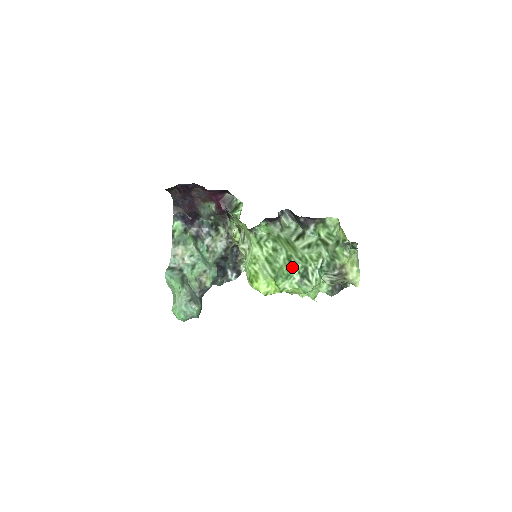
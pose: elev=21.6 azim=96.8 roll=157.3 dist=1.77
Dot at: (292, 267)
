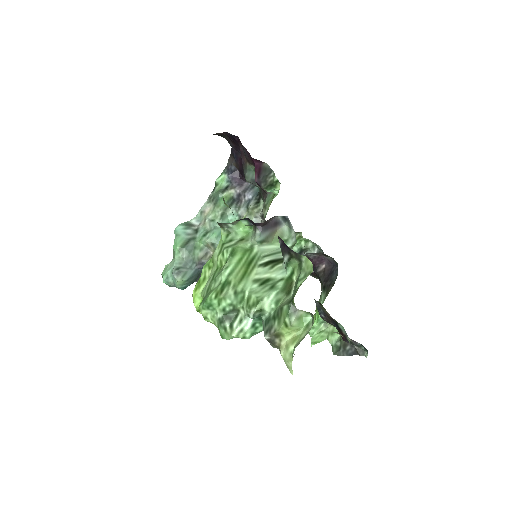
Dot at: (218, 298)
